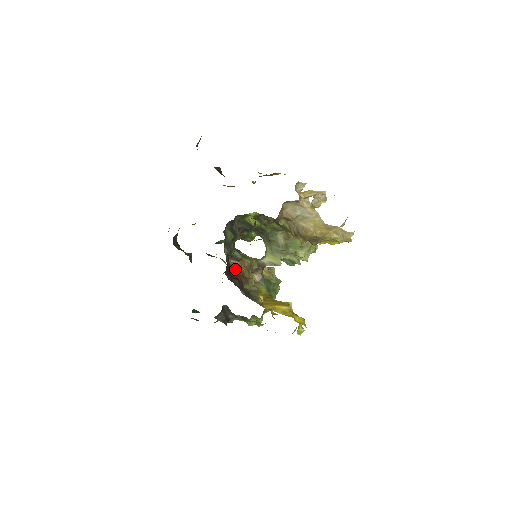
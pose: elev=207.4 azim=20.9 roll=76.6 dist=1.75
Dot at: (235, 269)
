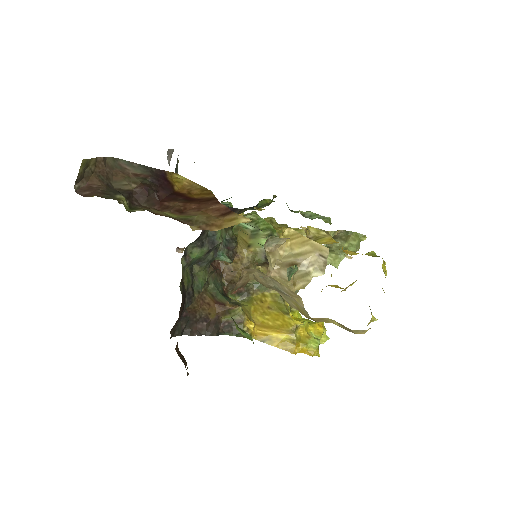
Dot at: (227, 269)
